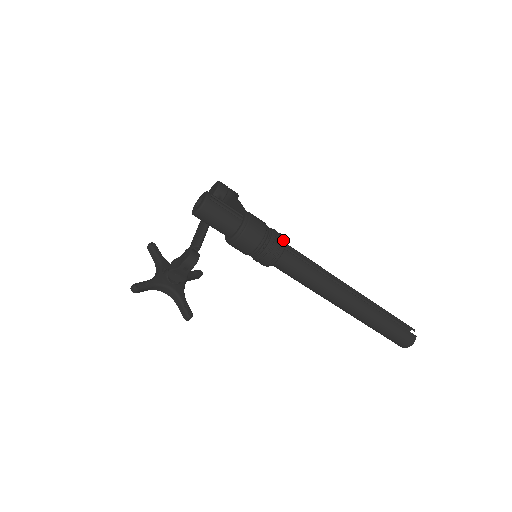
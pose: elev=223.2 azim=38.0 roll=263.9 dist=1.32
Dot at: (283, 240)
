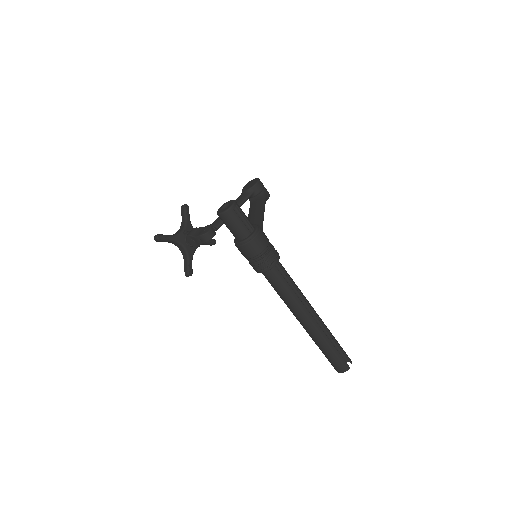
Dot at: (276, 259)
